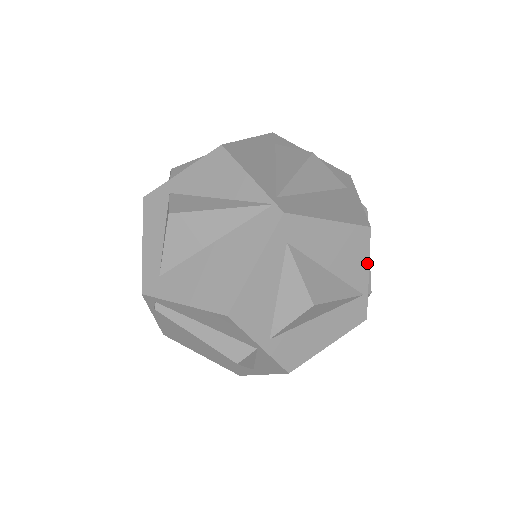
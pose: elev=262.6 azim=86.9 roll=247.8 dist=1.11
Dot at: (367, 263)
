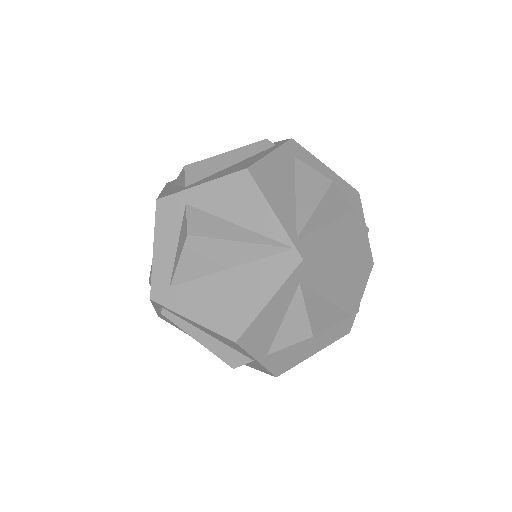
Dot at: (362, 291)
